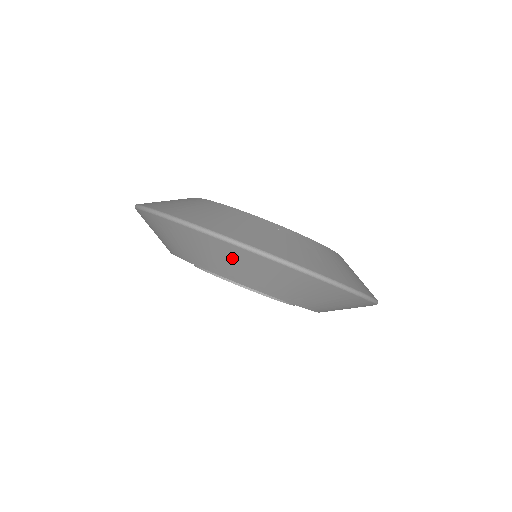
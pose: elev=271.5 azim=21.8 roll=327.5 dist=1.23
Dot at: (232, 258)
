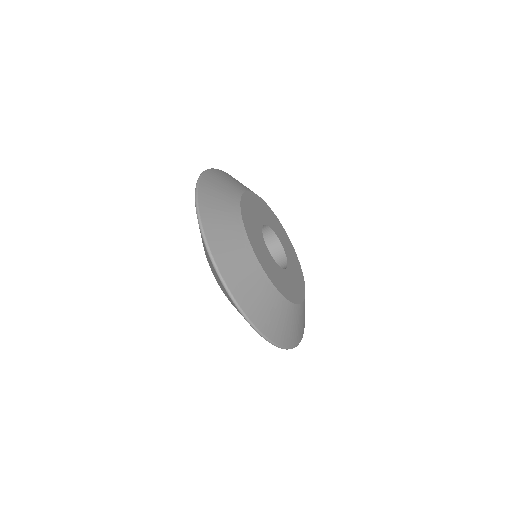
Dot at: occluded
